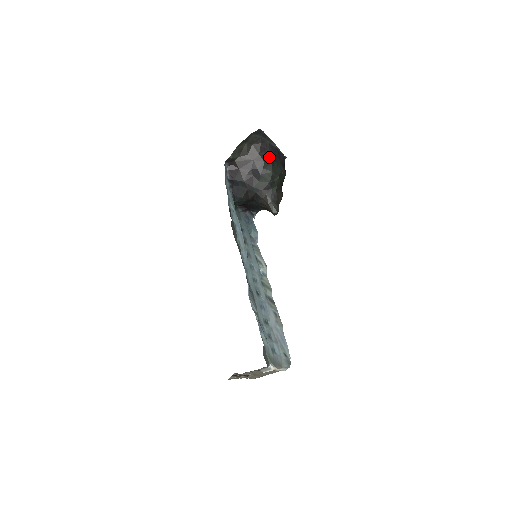
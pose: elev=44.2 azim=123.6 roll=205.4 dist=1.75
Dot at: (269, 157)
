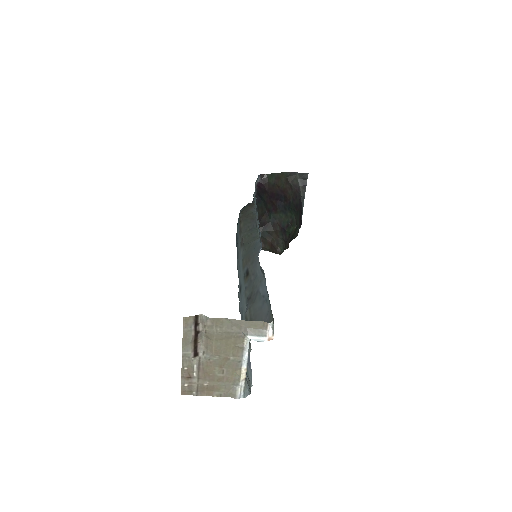
Dot at: (297, 205)
